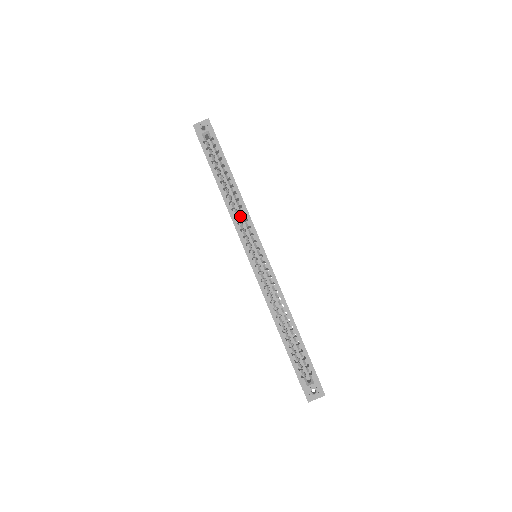
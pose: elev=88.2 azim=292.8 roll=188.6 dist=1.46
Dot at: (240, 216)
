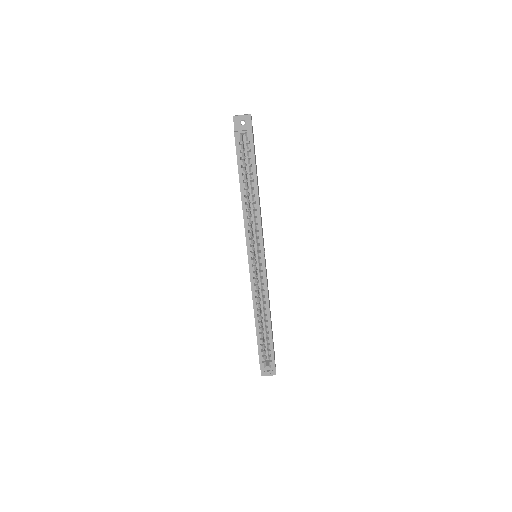
Dot at: (253, 218)
